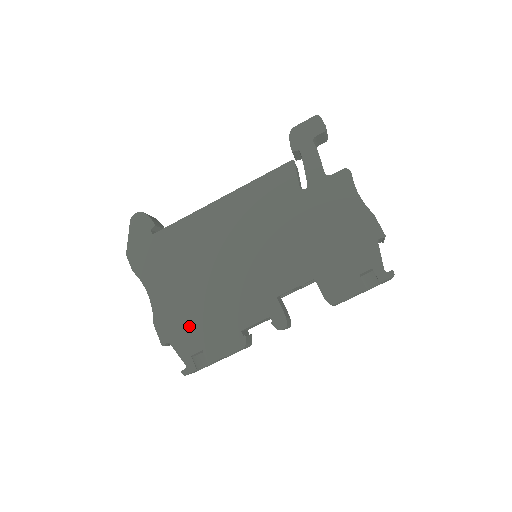
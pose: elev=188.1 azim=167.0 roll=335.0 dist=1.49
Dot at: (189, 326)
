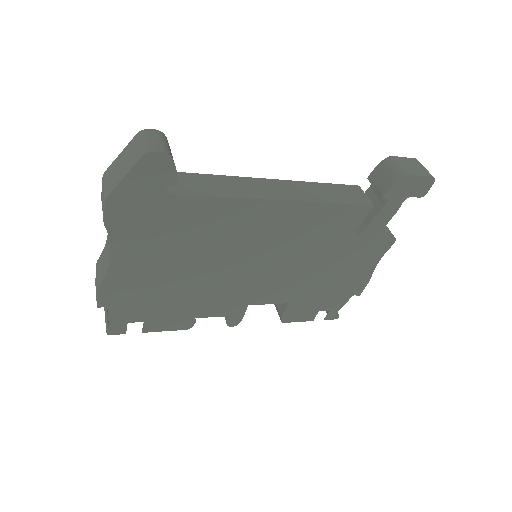
Dot at: (144, 301)
